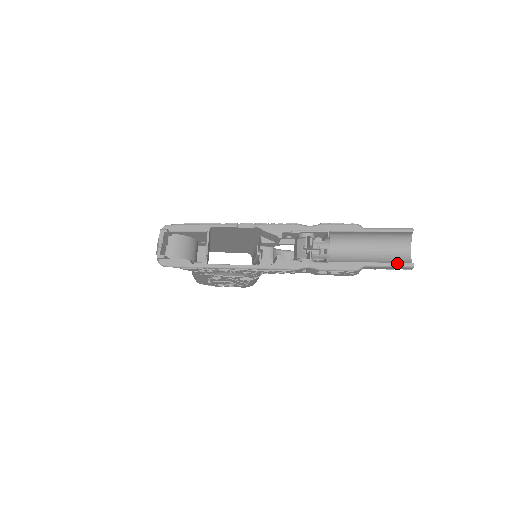
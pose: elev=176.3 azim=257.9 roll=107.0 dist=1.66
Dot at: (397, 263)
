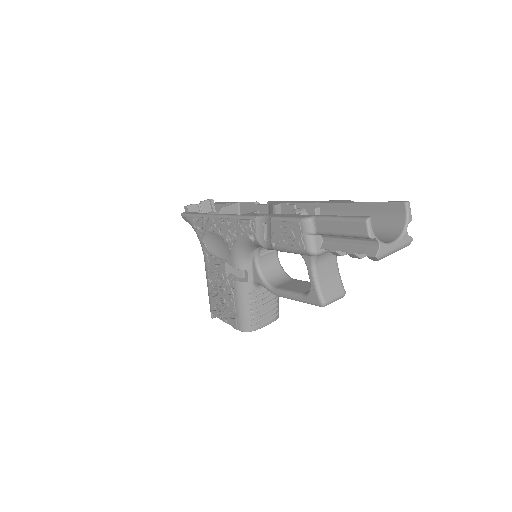
Dot at: (351, 216)
